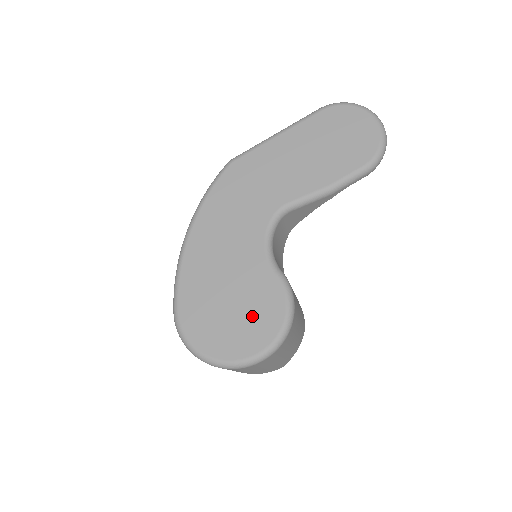
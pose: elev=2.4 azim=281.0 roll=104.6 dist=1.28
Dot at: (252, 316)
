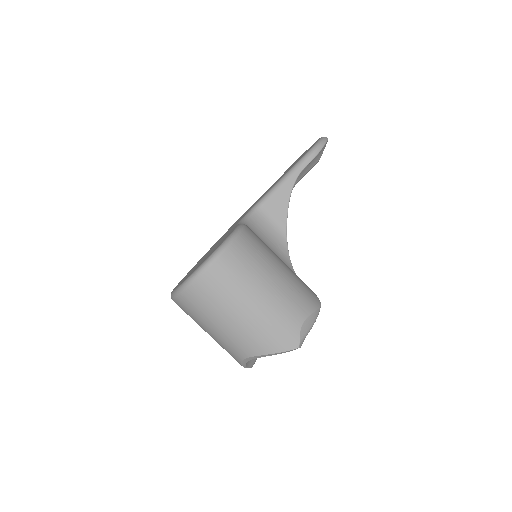
Dot at: occluded
